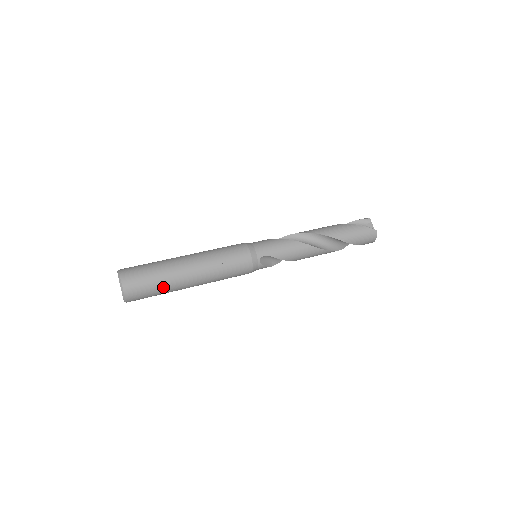
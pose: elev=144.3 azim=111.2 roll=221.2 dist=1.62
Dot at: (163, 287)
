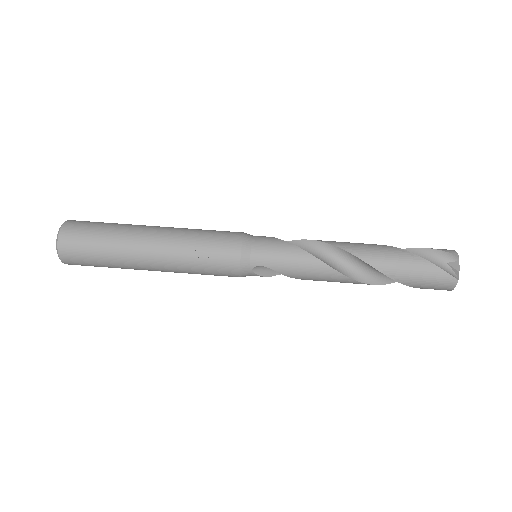
Dot at: (111, 264)
